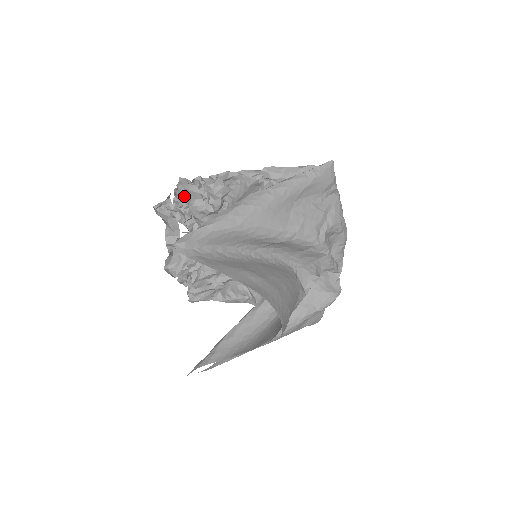
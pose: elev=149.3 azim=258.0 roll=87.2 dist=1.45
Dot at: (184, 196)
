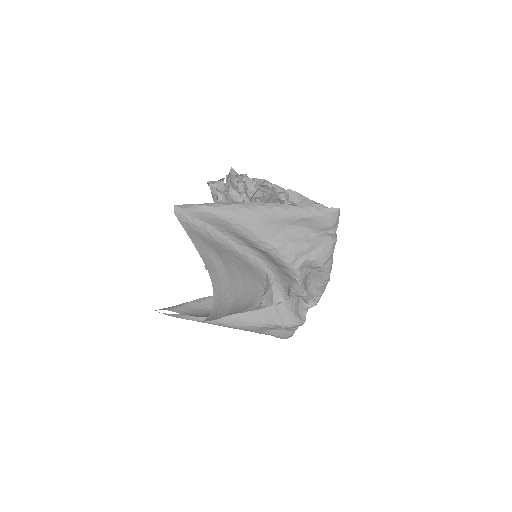
Dot at: (229, 183)
